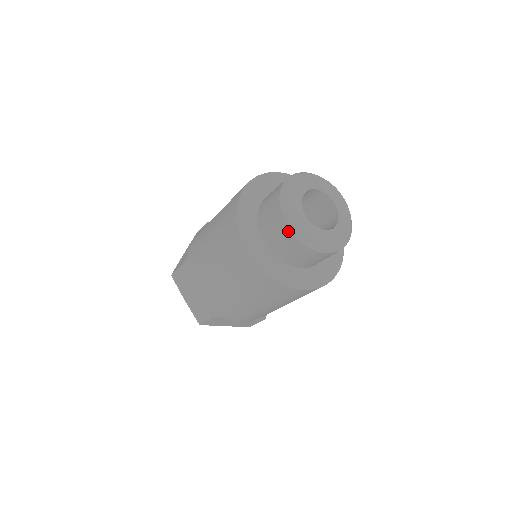
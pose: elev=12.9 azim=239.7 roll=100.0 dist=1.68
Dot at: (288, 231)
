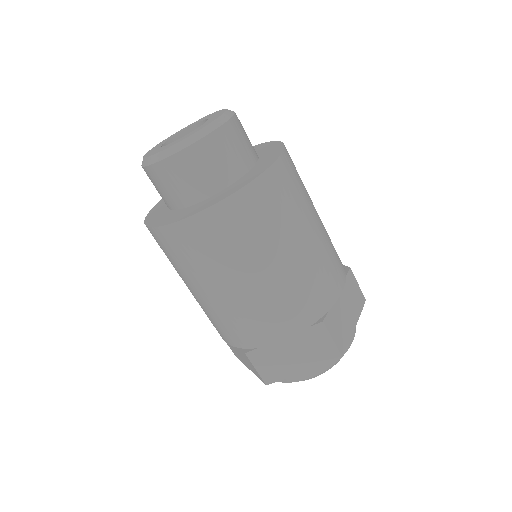
Dot at: (146, 170)
